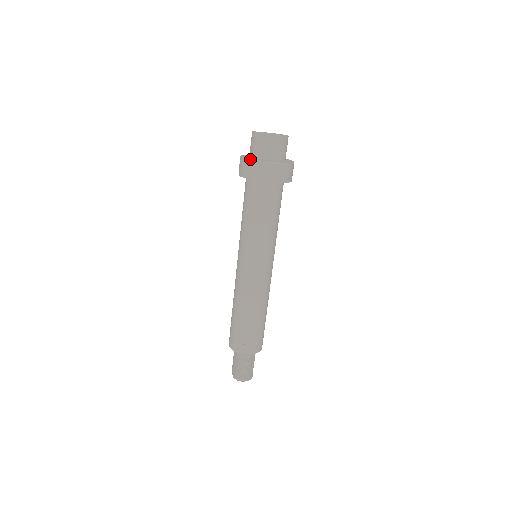
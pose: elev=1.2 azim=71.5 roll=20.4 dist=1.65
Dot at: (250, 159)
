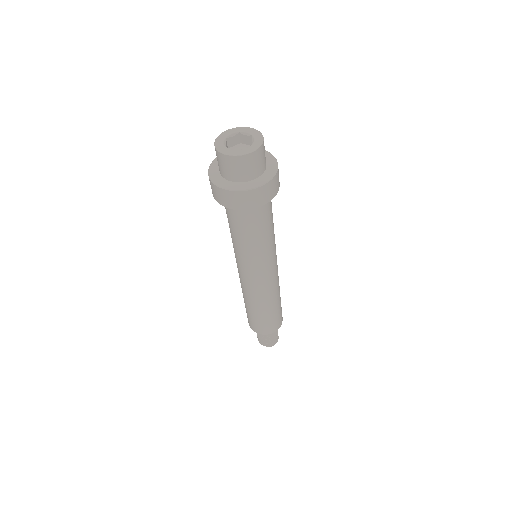
Dot at: (211, 181)
